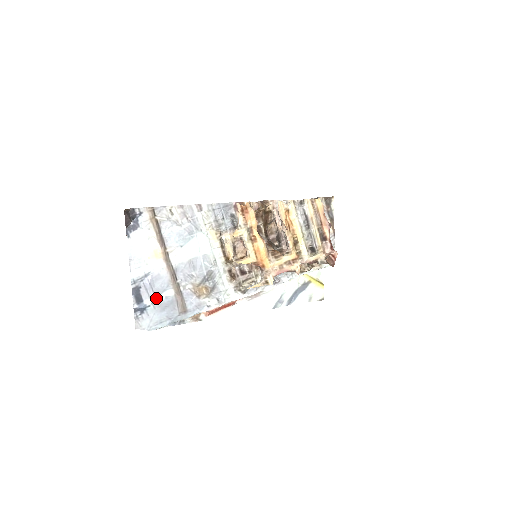
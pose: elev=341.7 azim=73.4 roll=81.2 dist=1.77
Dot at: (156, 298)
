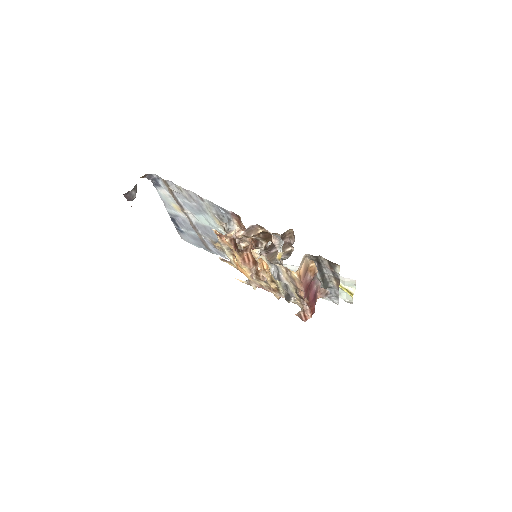
Dot at: (188, 231)
